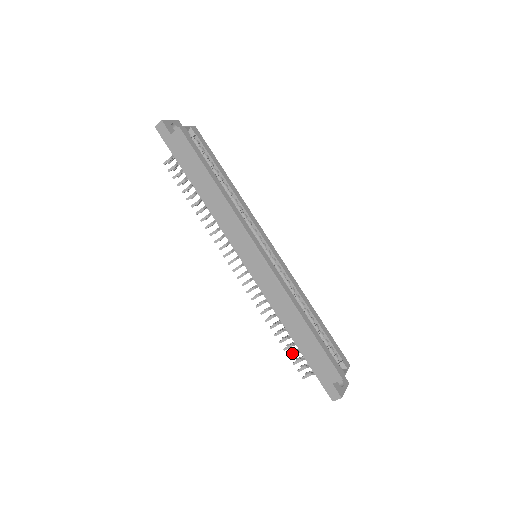
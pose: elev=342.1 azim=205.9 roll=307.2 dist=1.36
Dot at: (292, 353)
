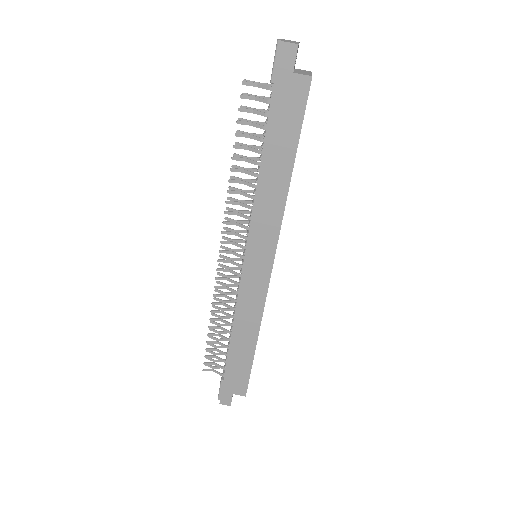
Dot at: (212, 348)
